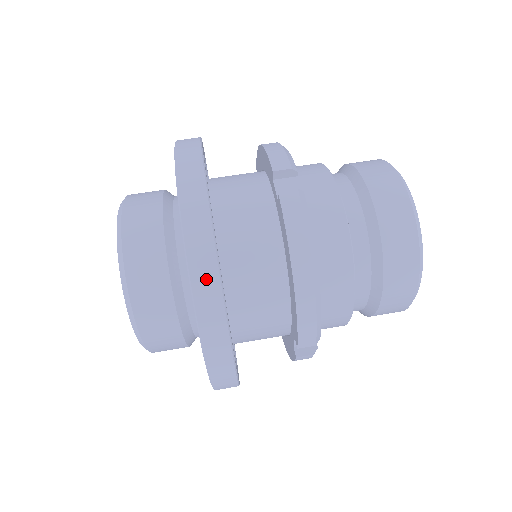
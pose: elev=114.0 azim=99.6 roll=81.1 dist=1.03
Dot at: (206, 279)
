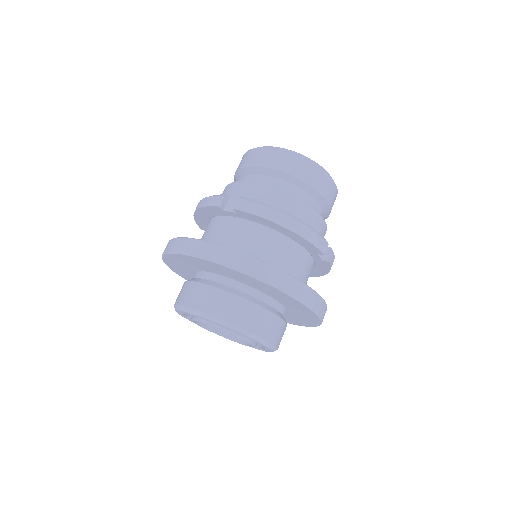
Dot at: (259, 269)
